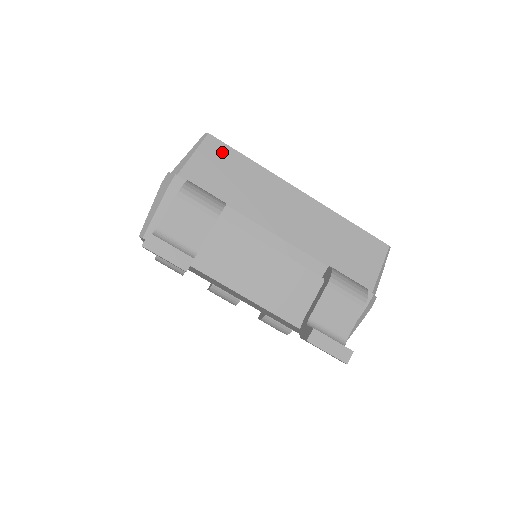
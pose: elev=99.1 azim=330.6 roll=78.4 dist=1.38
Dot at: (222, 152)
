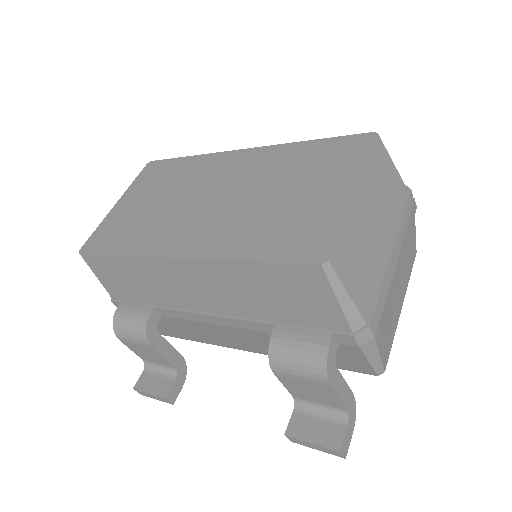
Dot at: (102, 263)
